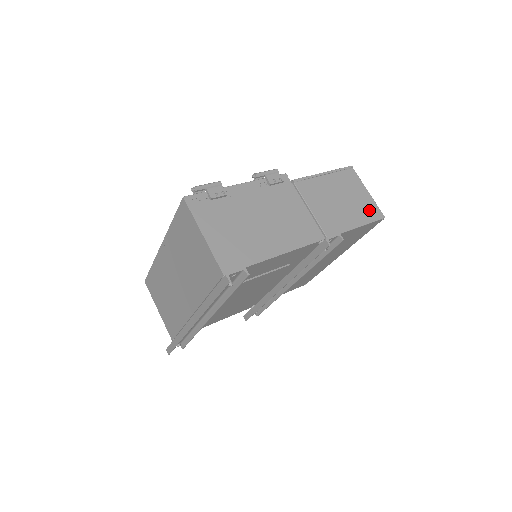
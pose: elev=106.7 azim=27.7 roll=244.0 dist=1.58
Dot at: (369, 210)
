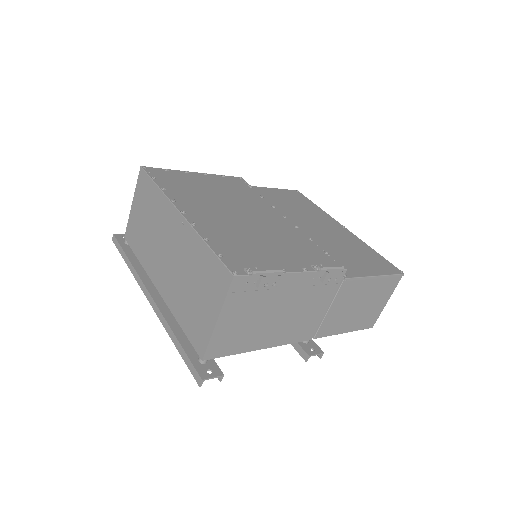
Dot at: (369, 319)
